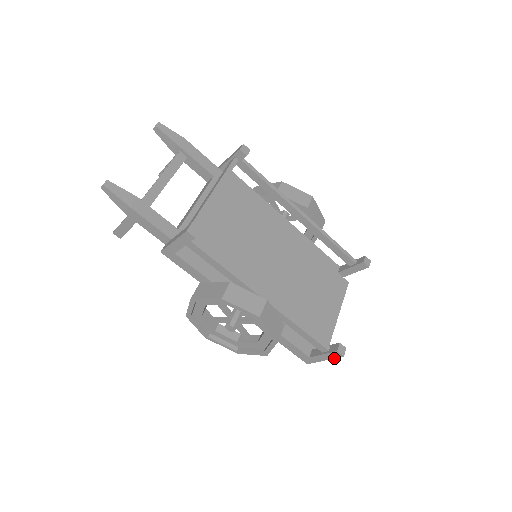
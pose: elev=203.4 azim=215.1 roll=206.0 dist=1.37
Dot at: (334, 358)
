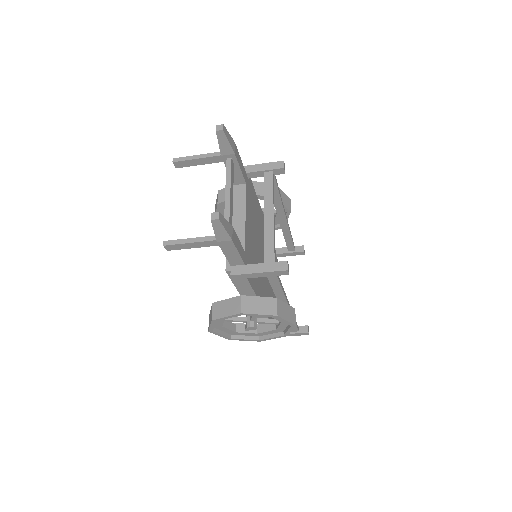
Dot at: (299, 335)
